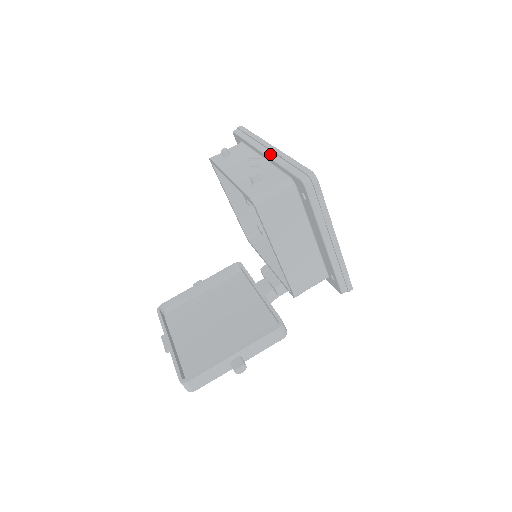
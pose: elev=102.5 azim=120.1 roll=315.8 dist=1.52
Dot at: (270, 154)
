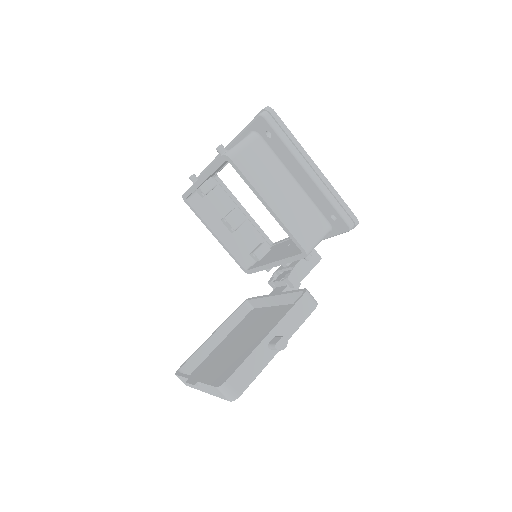
Dot at: (230, 144)
